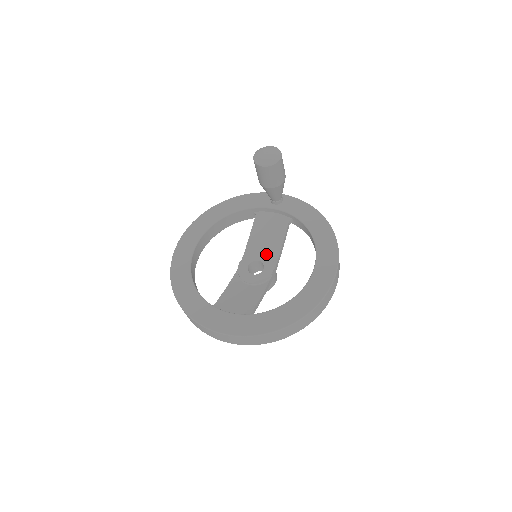
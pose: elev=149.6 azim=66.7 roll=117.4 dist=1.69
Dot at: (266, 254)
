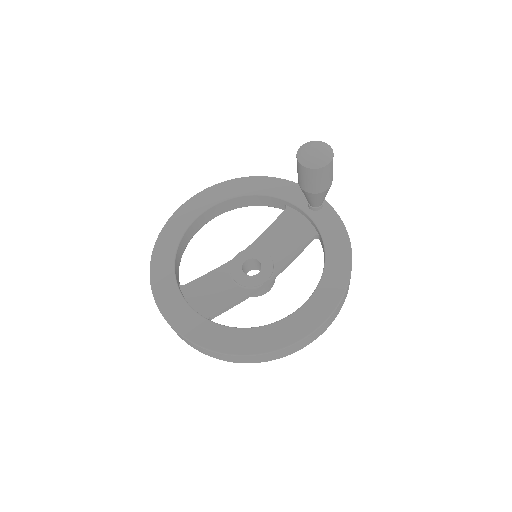
Dot at: (271, 258)
